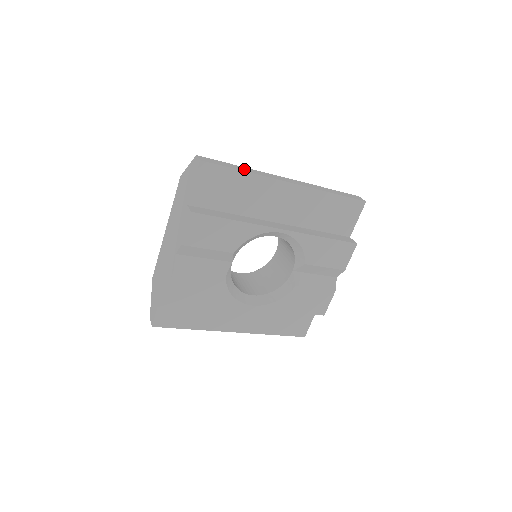
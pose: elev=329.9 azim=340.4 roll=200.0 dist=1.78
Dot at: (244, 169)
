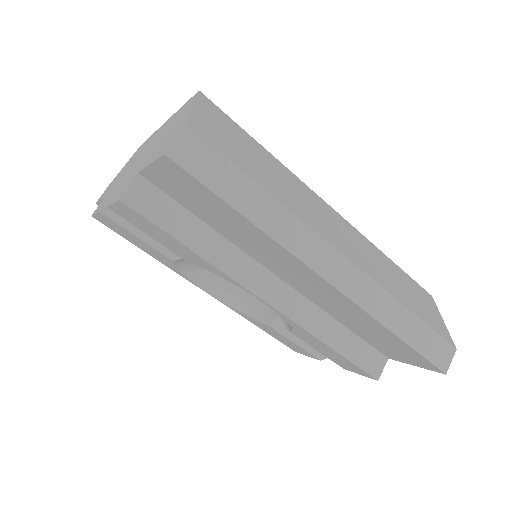
Dot at: (260, 209)
